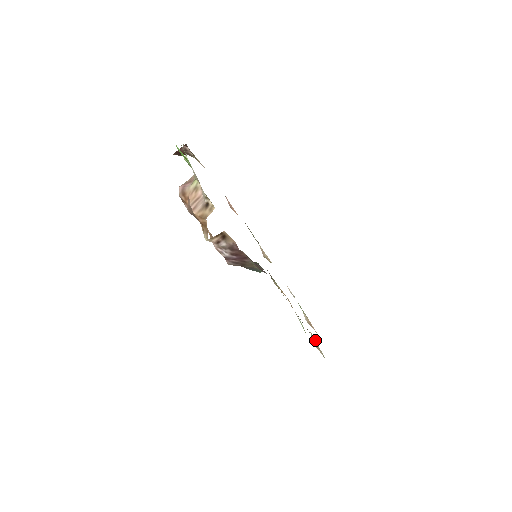
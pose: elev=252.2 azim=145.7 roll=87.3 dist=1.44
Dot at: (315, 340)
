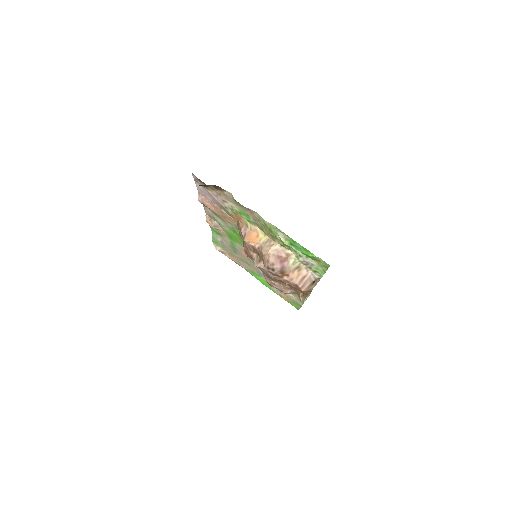
Dot at: (291, 294)
